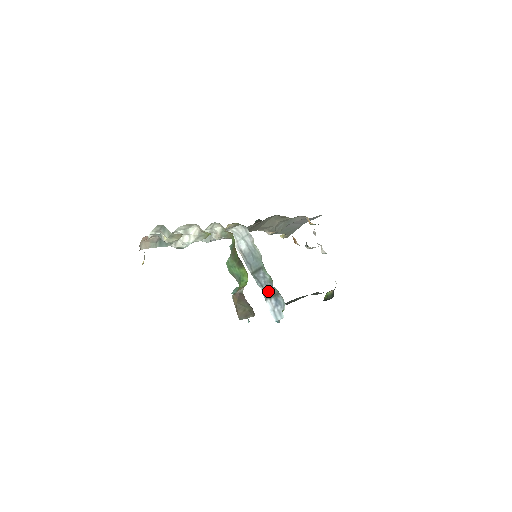
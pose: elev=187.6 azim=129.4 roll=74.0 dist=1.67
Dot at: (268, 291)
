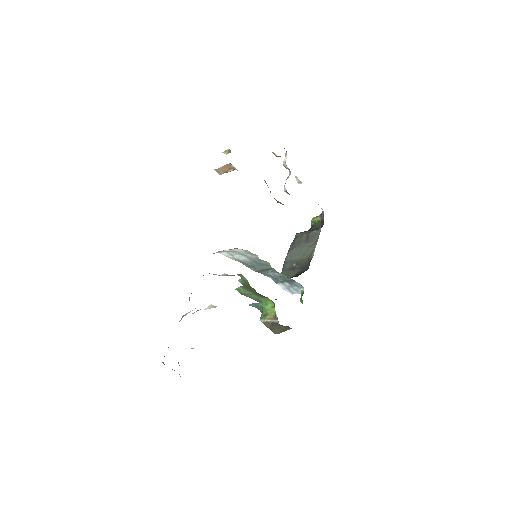
Dot at: (279, 279)
